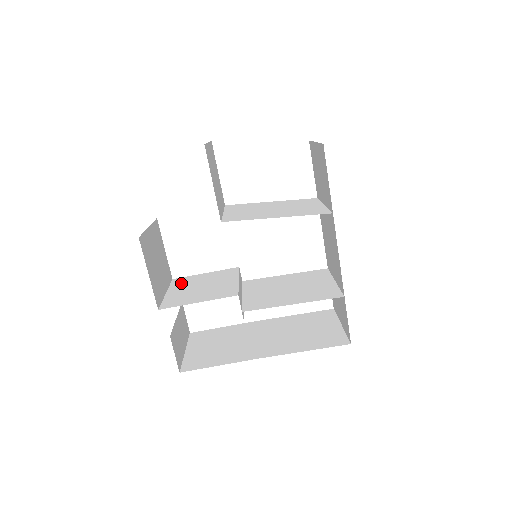
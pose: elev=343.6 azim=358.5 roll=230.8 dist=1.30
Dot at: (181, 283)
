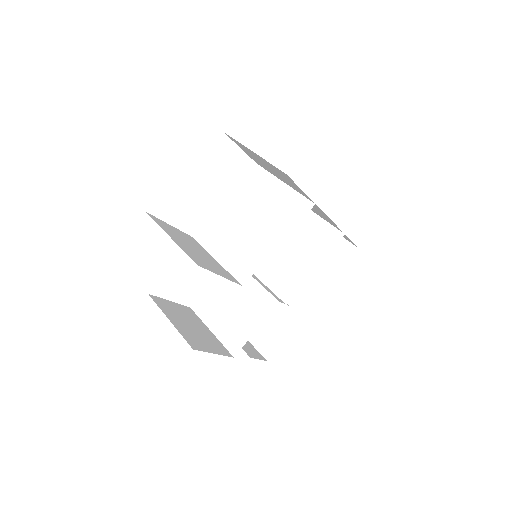
Dot at: (207, 310)
